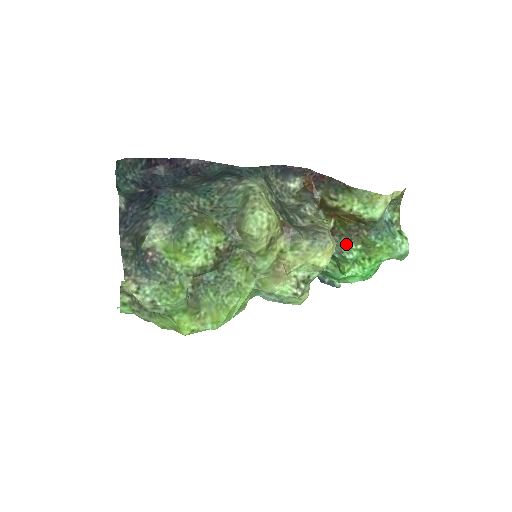
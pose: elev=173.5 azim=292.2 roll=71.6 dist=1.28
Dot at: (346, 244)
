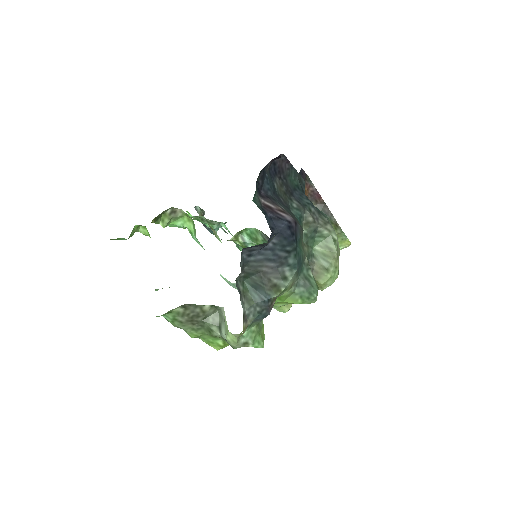
Dot at: occluded
